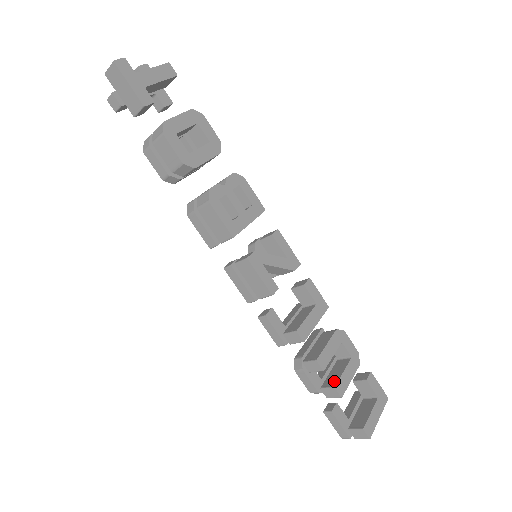
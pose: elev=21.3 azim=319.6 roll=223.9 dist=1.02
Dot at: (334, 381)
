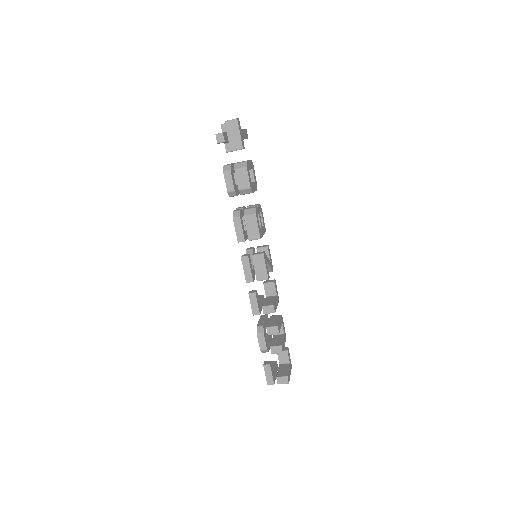
Dot at: (279, 343)
